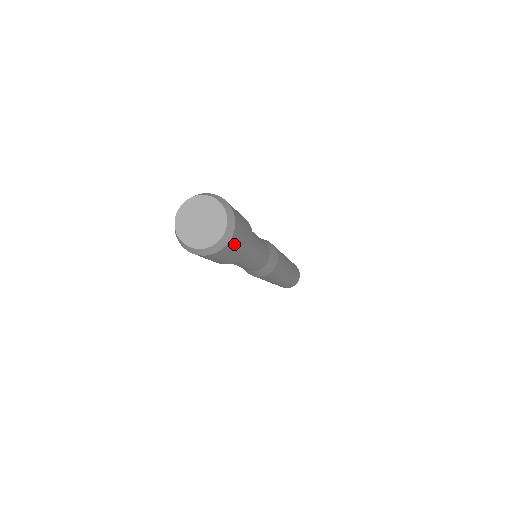
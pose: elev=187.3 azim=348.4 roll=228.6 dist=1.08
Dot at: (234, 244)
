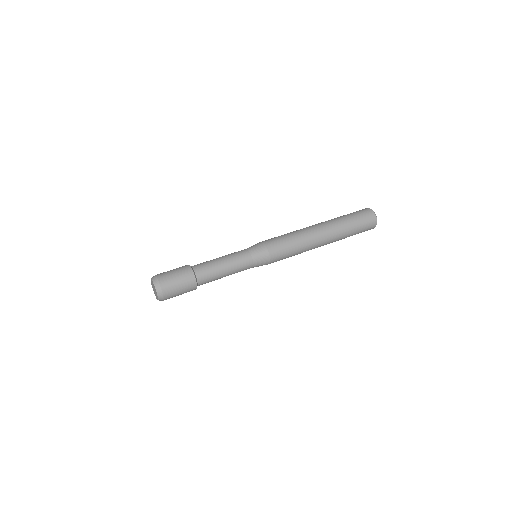
Dot at: (171, 293)
